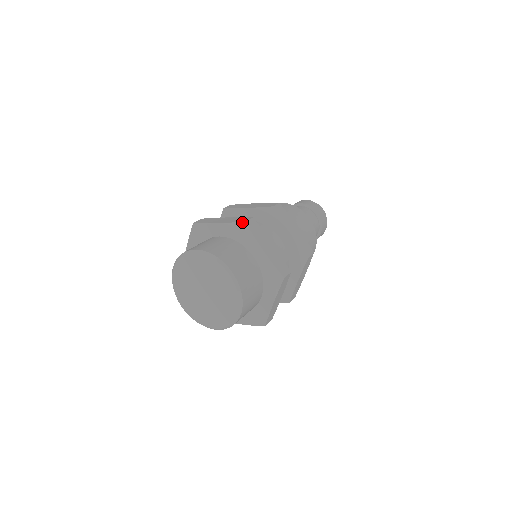
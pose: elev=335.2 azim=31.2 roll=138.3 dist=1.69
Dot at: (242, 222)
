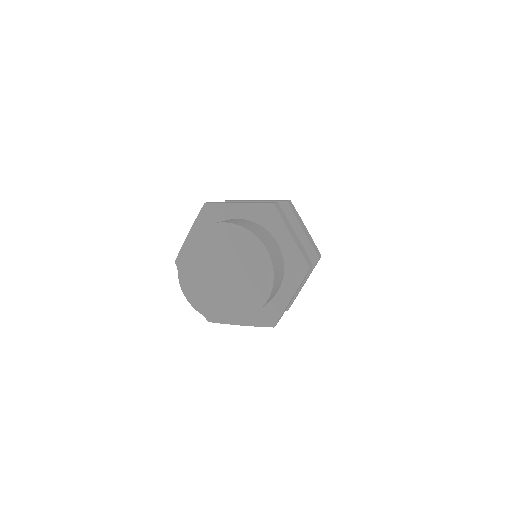
Dot at: (203, 206)
